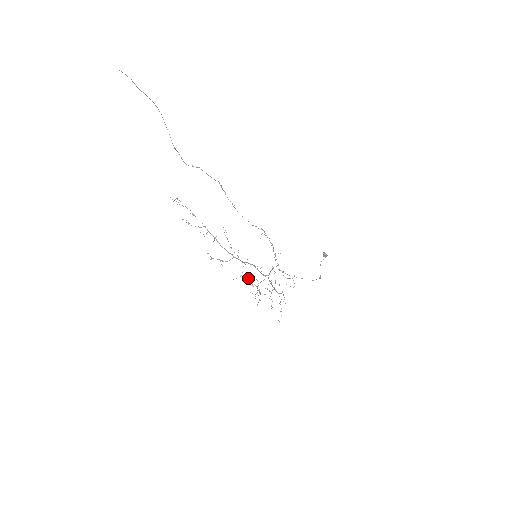
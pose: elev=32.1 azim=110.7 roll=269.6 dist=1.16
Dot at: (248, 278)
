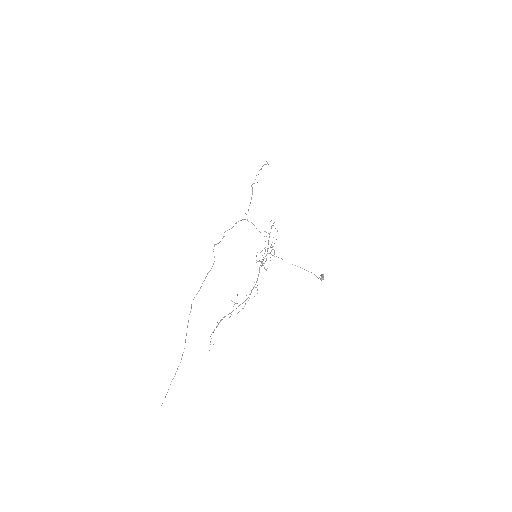
Dot at: occluded
